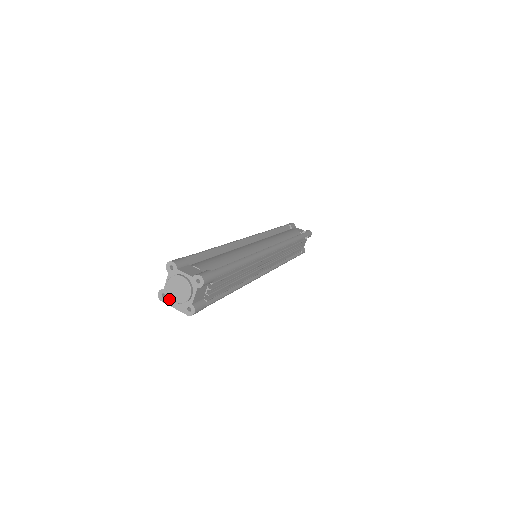
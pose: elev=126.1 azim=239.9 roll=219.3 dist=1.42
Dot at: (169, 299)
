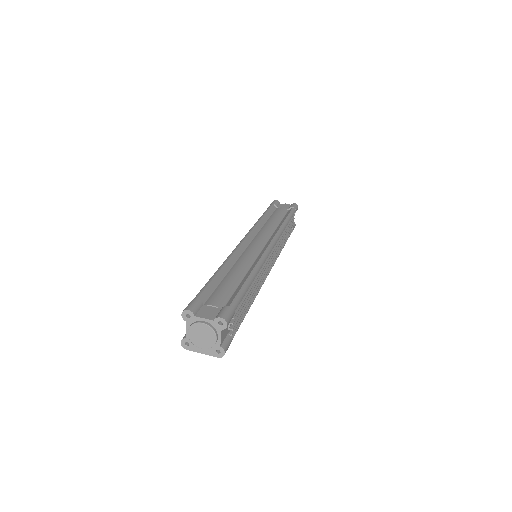
Dot at: (194, 346)
